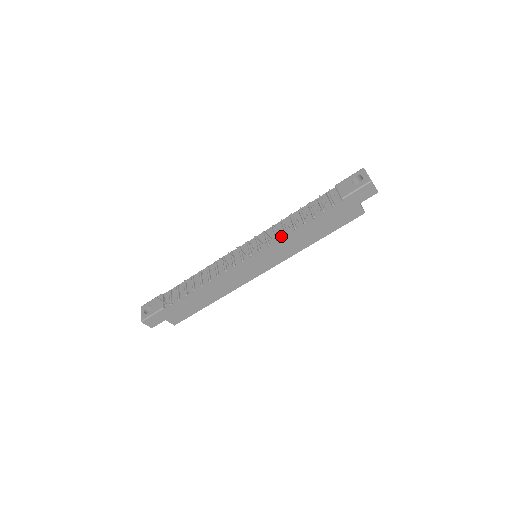
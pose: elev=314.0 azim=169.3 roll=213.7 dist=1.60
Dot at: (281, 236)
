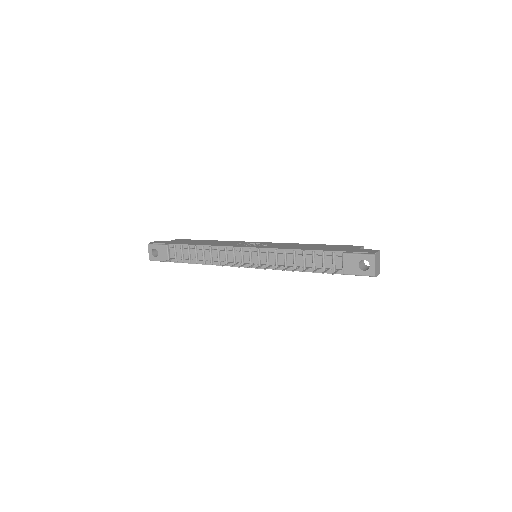
Dot at: (281, 267)
